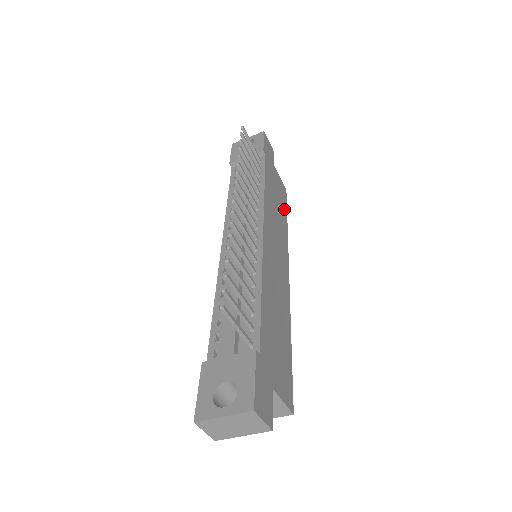
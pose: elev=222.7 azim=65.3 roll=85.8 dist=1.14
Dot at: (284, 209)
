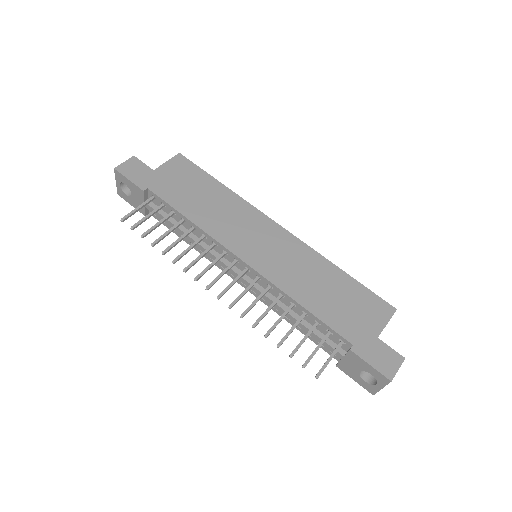
Dot at: (206, 180)
